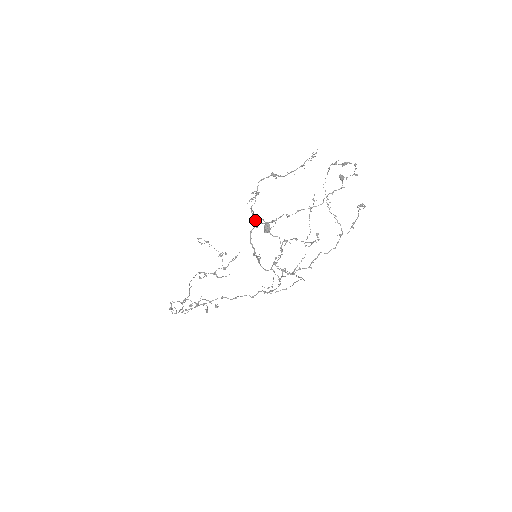
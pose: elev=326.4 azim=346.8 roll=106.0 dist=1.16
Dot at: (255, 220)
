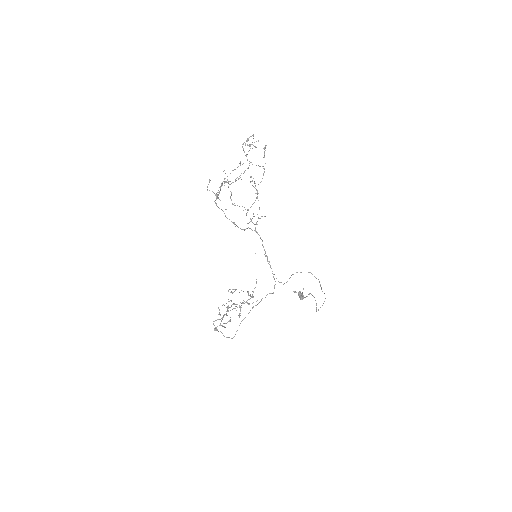
Dot at: (215, 195)
